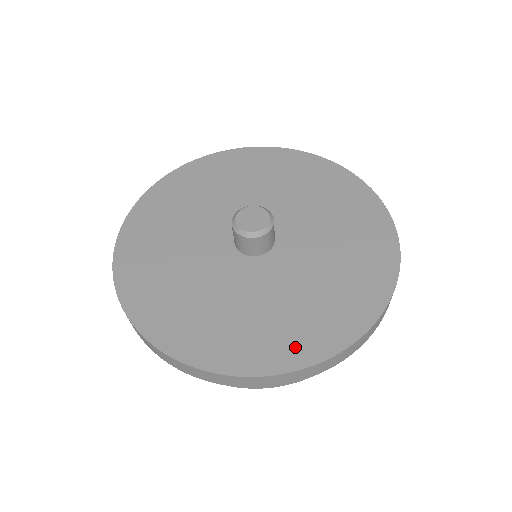
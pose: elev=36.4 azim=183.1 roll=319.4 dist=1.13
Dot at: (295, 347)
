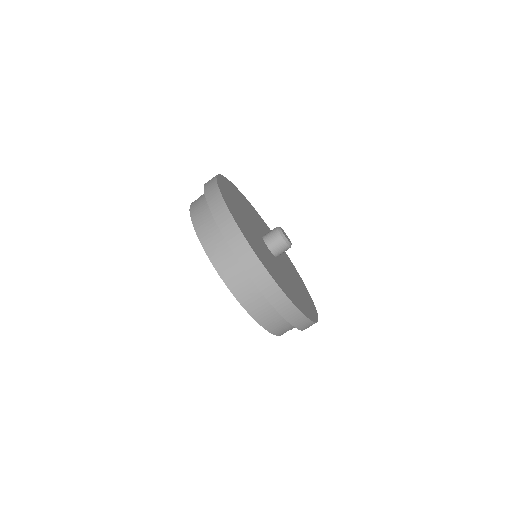
Dot at: (260, 255)
